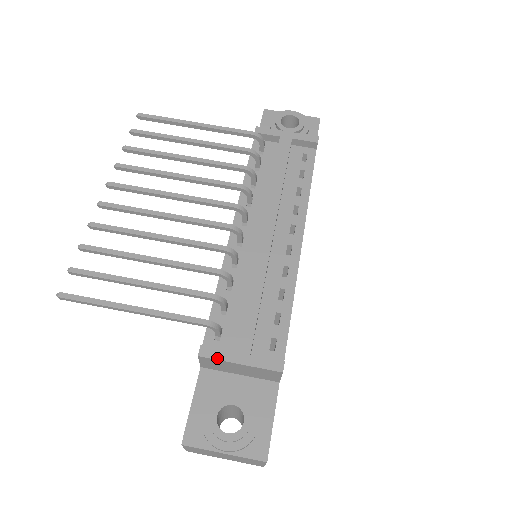
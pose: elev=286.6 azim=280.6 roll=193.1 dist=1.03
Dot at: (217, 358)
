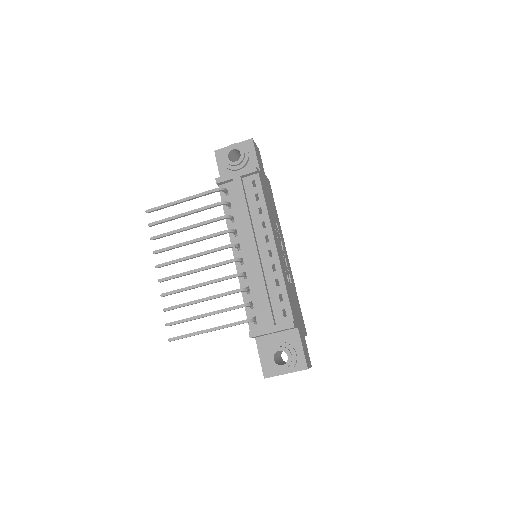
Dot at: (259, 335)
